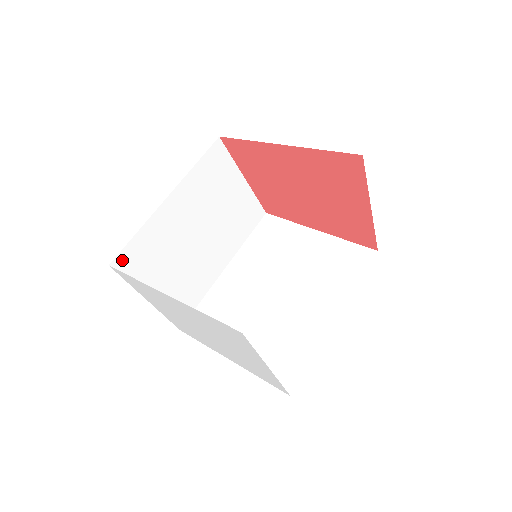
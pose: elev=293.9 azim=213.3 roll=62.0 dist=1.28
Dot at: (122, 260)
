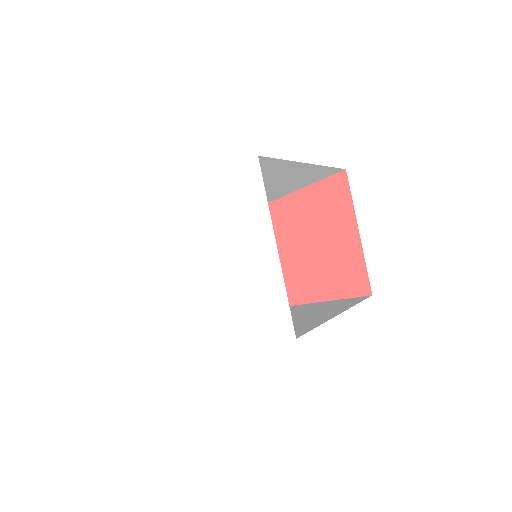
Dot at: occluded
